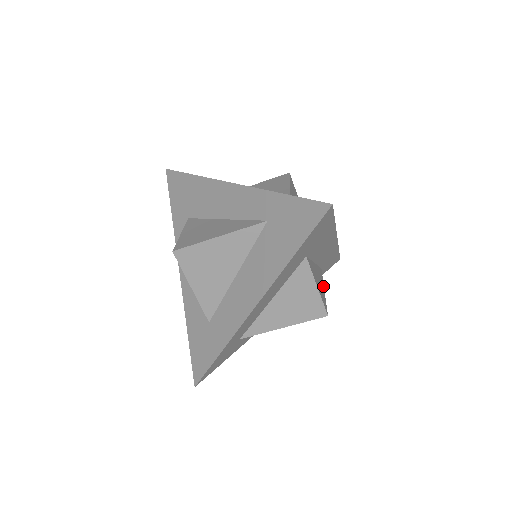
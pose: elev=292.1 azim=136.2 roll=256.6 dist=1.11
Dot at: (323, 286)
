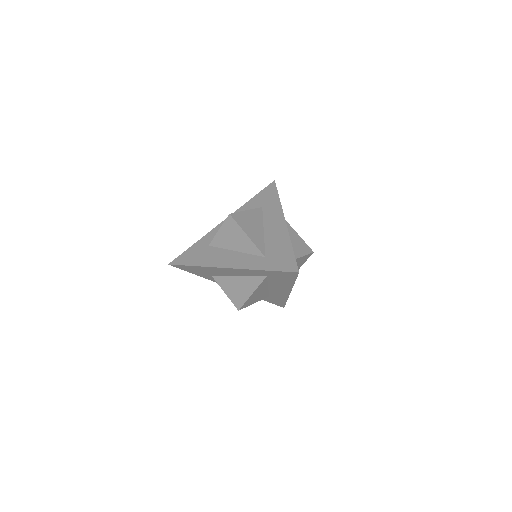
Dot at: (294, 231)
